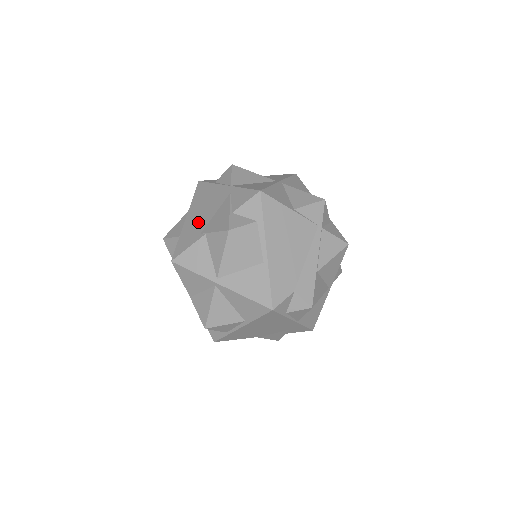
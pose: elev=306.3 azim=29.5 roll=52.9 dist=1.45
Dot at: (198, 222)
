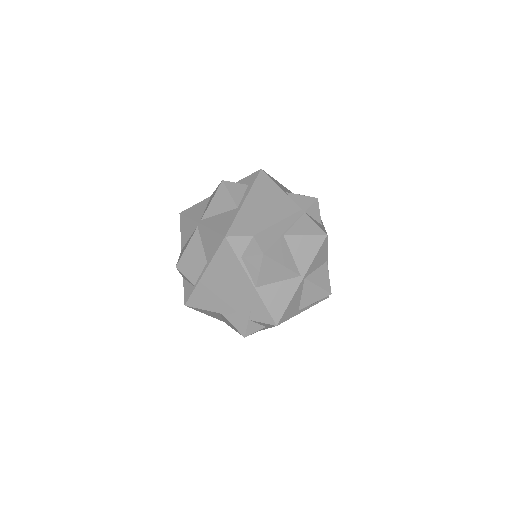
Dot at: occluded
